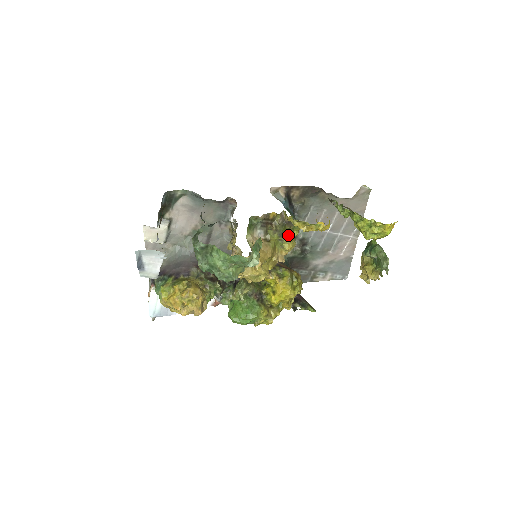
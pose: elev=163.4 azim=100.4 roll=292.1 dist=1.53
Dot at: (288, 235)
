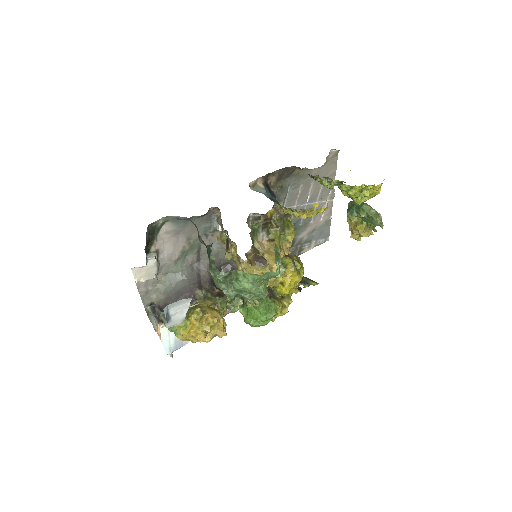
Dot at: (288, 227)
